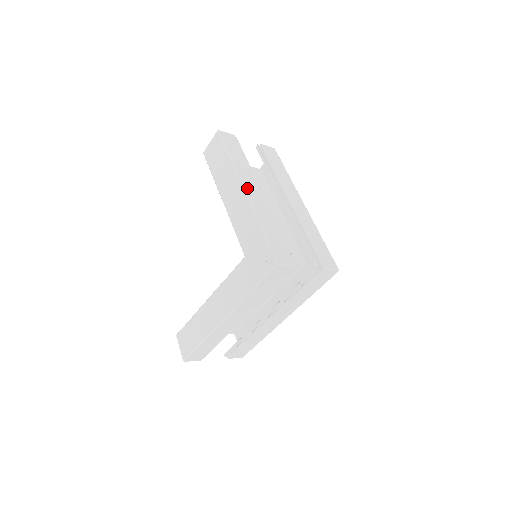
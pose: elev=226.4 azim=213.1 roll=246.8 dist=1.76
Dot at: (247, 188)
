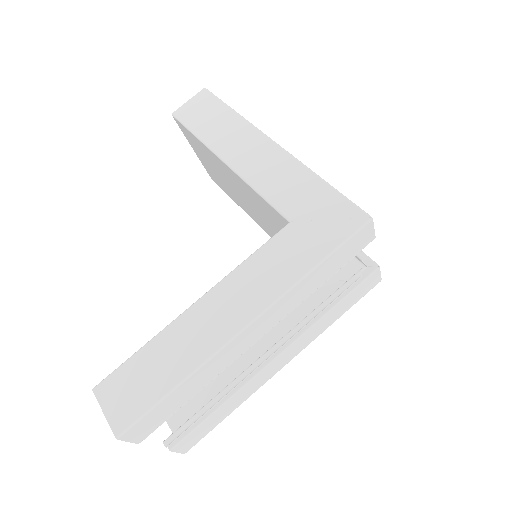
Dot at: occluded
